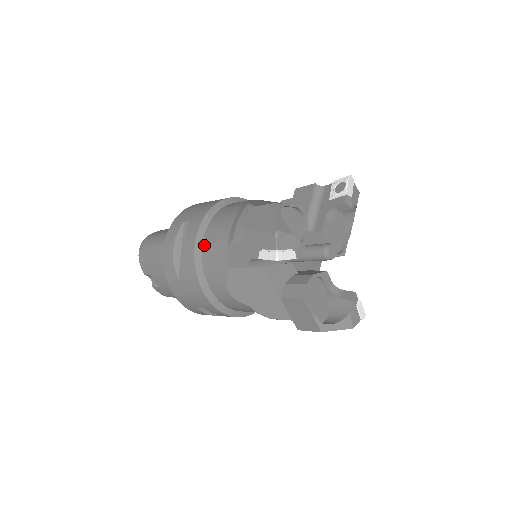
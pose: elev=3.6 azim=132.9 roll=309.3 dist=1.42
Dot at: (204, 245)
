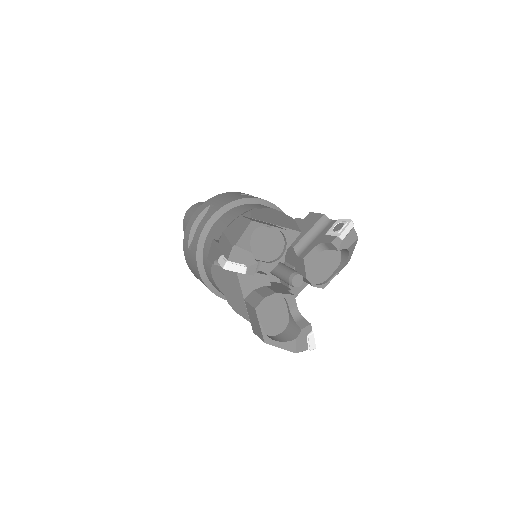
Dot at: (211, 230)
